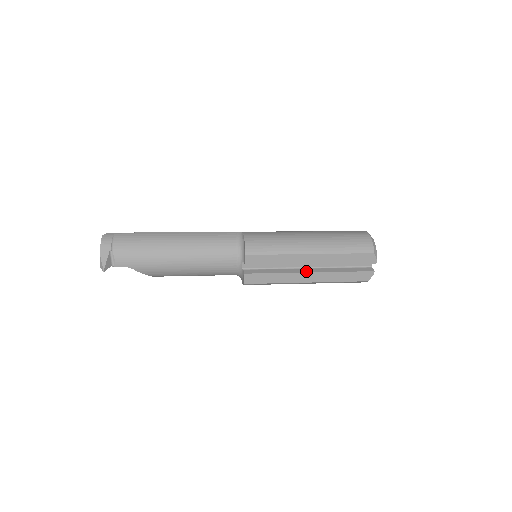
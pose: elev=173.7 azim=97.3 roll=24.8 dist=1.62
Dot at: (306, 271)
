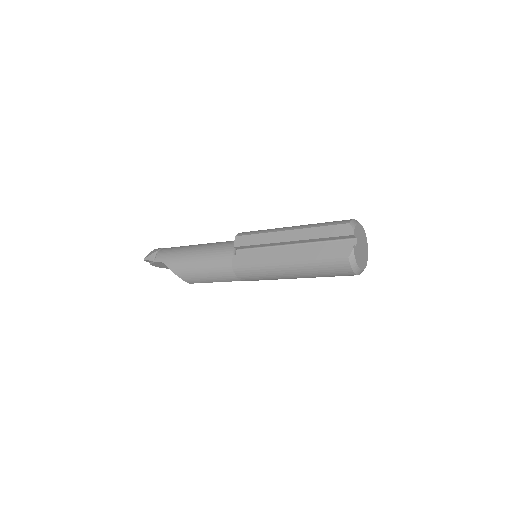
Dot at: (285, 251)
